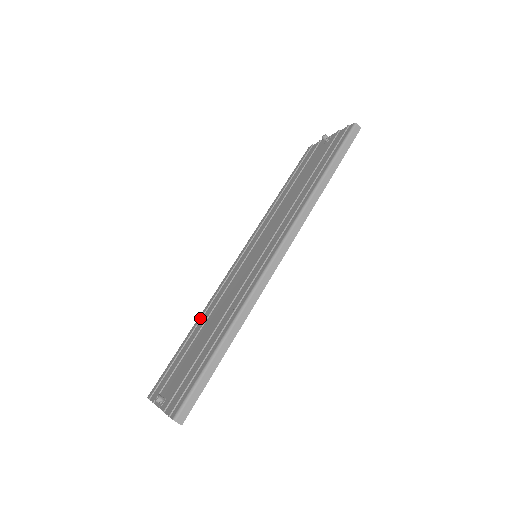
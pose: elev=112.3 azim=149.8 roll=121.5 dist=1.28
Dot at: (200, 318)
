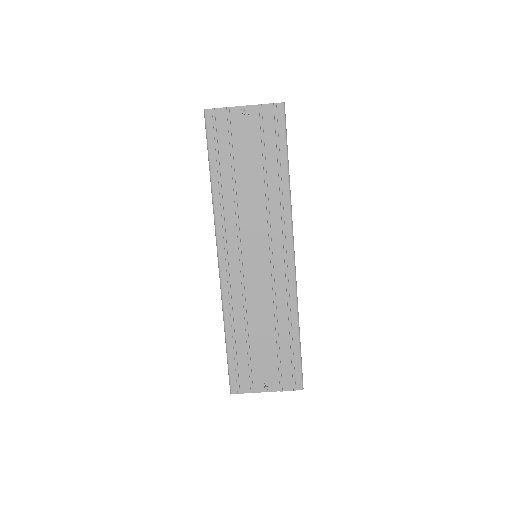
Dot at: (233, 323)
